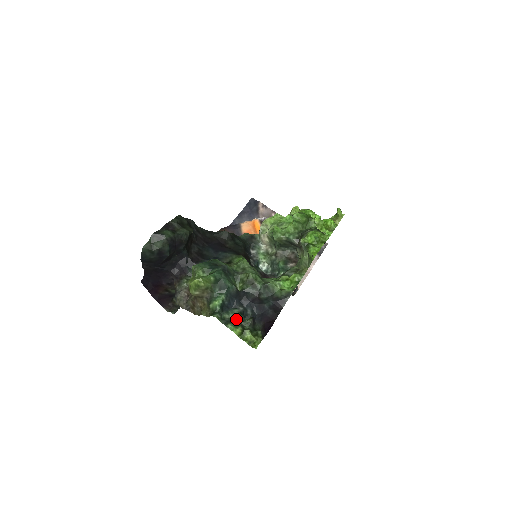
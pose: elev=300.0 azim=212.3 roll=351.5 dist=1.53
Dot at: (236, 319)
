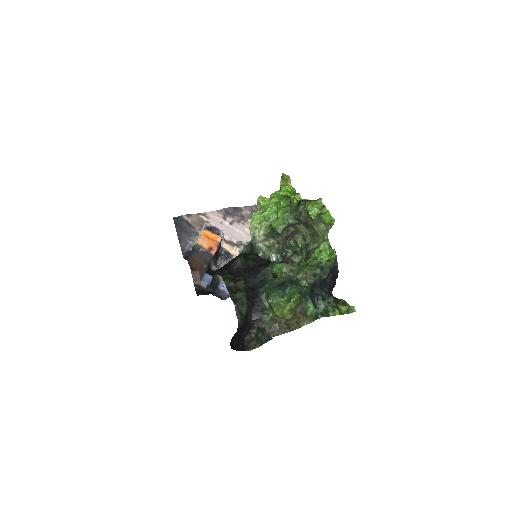
Dot at: (328, 306)
